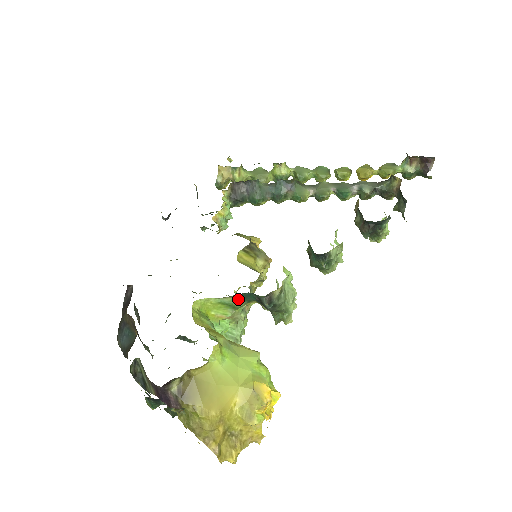
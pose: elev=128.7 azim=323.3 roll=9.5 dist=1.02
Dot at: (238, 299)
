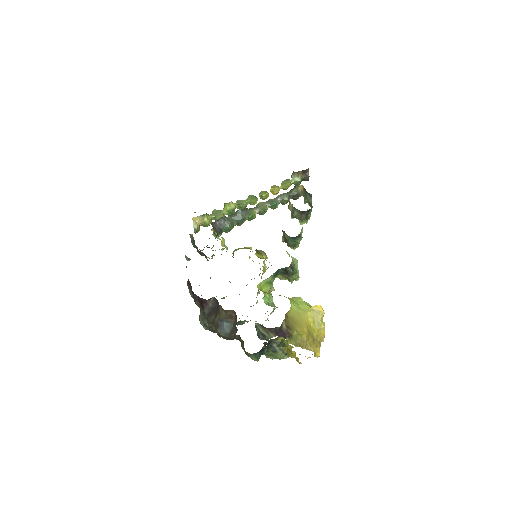
Dot at: (273, 276)
